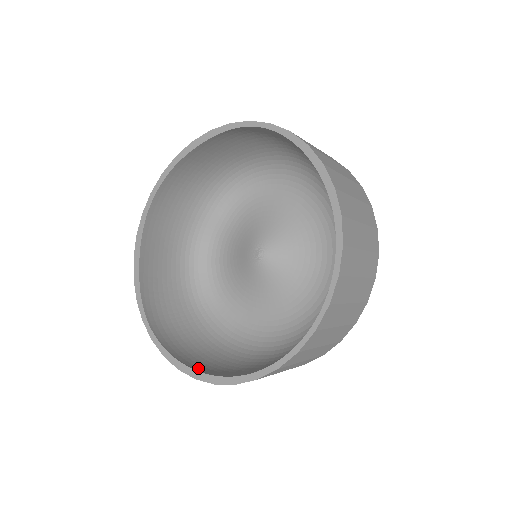
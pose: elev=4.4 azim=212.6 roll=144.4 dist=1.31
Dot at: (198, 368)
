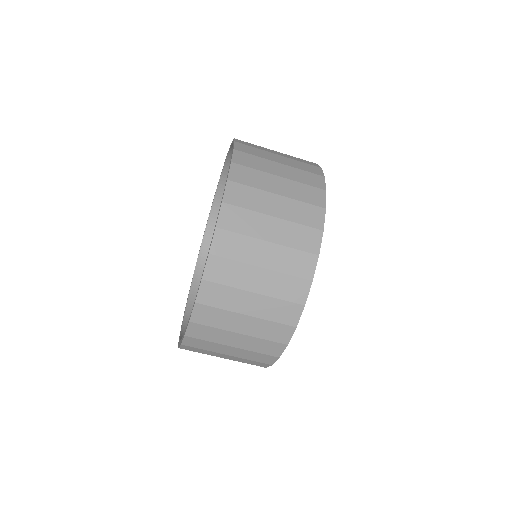
Dot at: occluded
